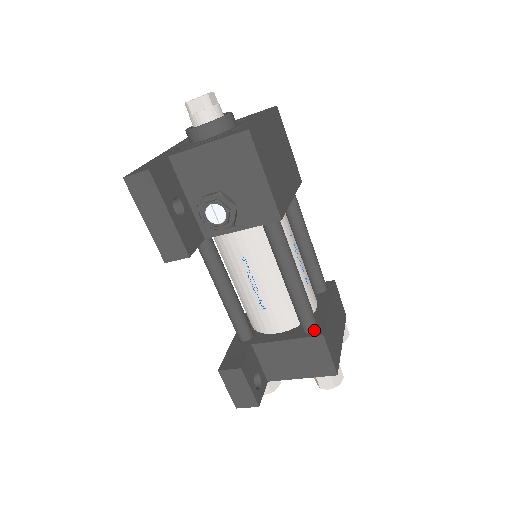
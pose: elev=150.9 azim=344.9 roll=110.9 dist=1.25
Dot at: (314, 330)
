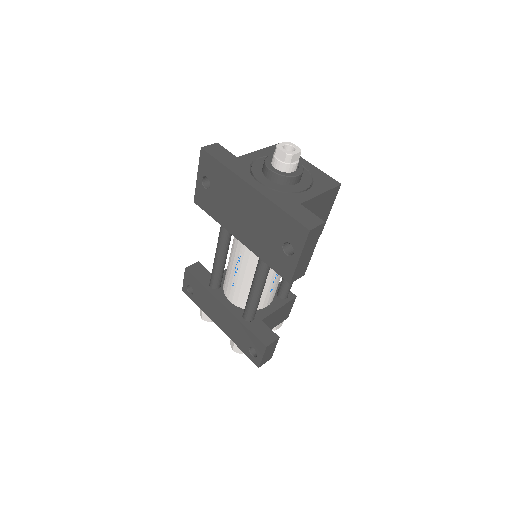
Dot at: (288, 295)
